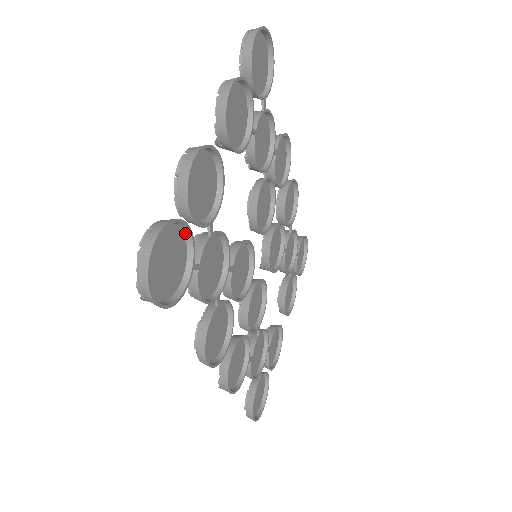
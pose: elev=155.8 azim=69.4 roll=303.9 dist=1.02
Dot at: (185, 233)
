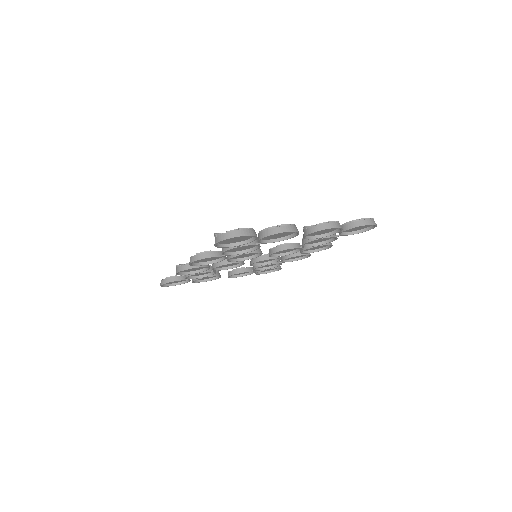
Dot at: (252, 238)
